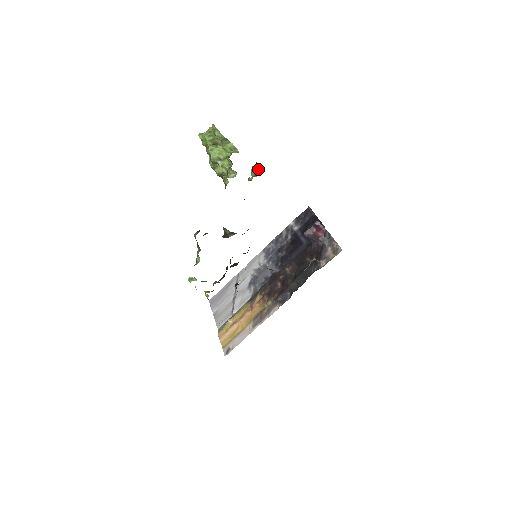
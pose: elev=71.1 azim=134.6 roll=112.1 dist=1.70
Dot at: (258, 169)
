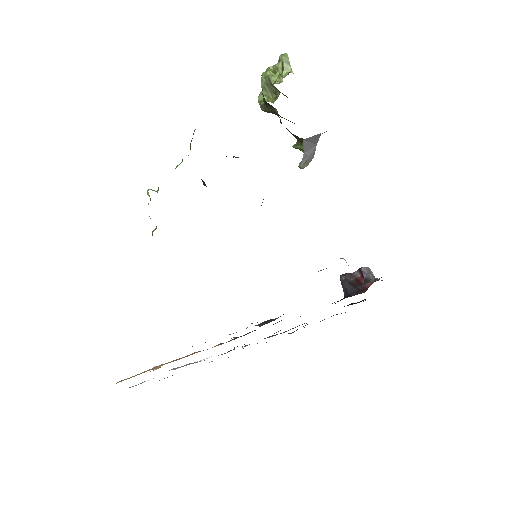
Dot at: occluded
